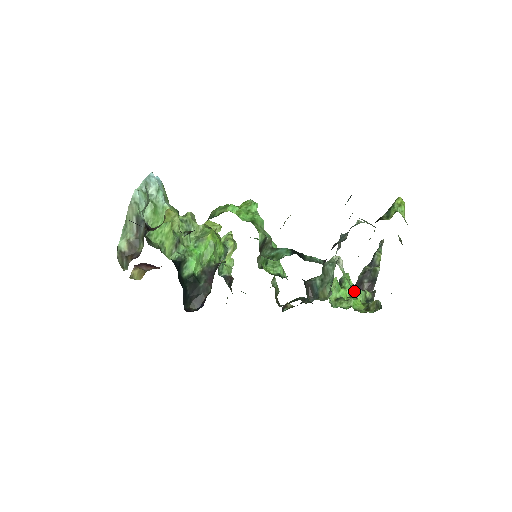
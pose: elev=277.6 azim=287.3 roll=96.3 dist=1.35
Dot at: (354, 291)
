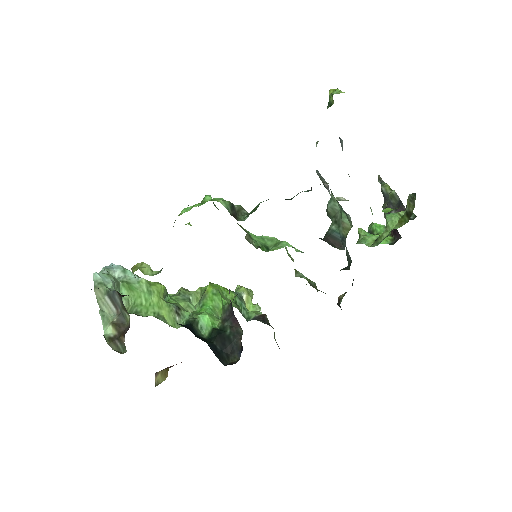
Dot at: occluded
